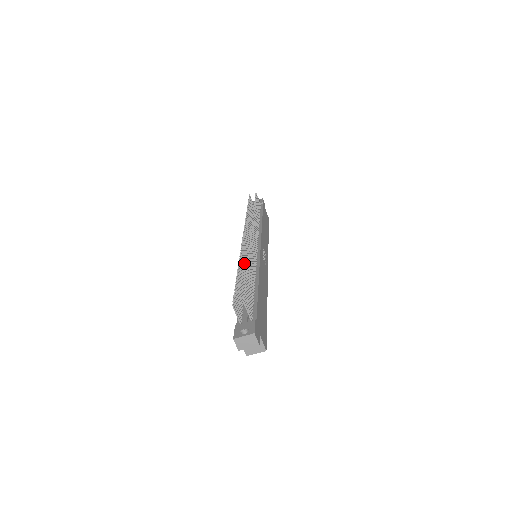
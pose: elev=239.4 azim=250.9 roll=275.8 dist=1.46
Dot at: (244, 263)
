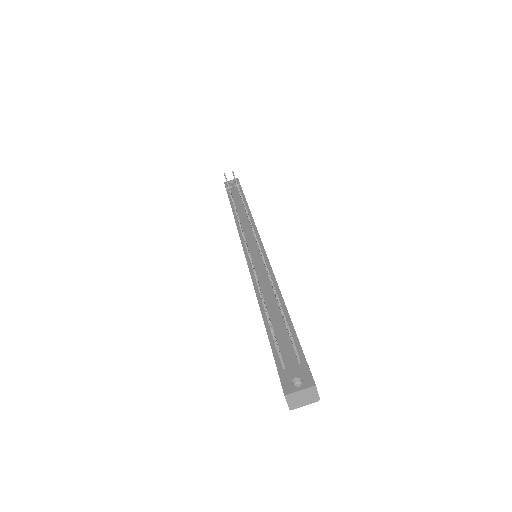
Dot at: occluded
